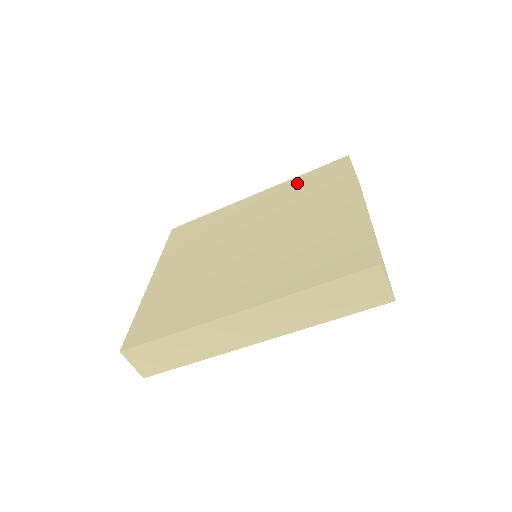
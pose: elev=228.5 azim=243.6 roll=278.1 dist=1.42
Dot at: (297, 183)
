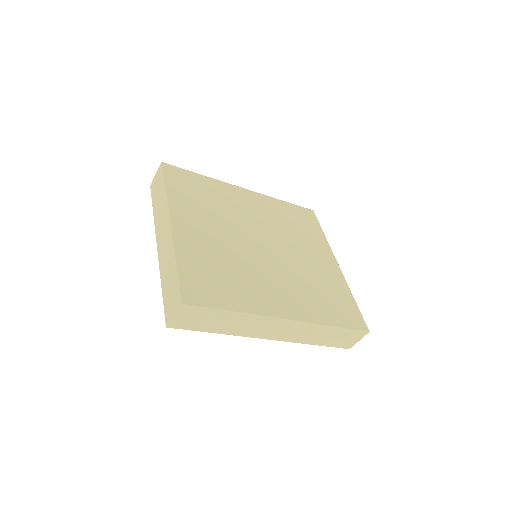
Dot at: (283, 208)
